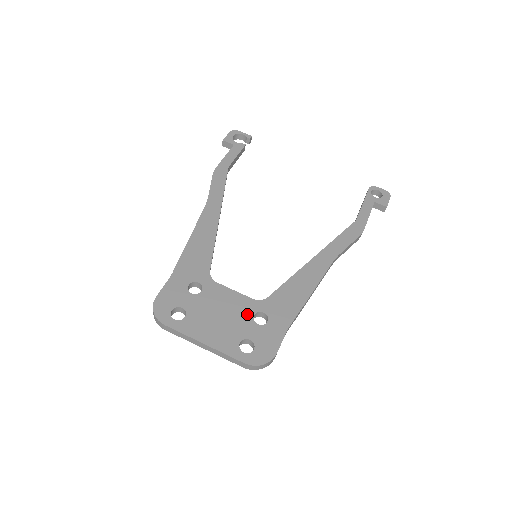
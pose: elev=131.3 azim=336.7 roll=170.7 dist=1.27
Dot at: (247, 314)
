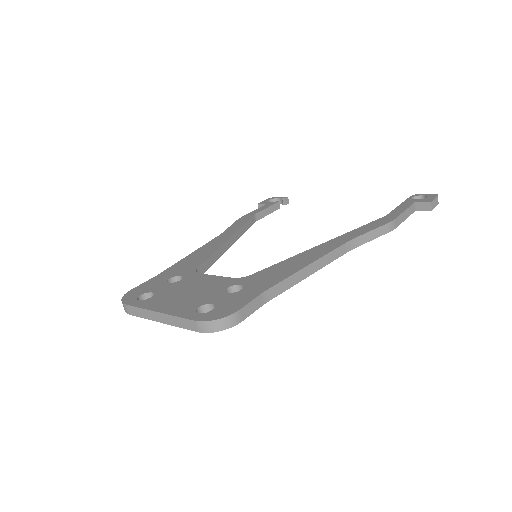
Dot at: (220, 288)
